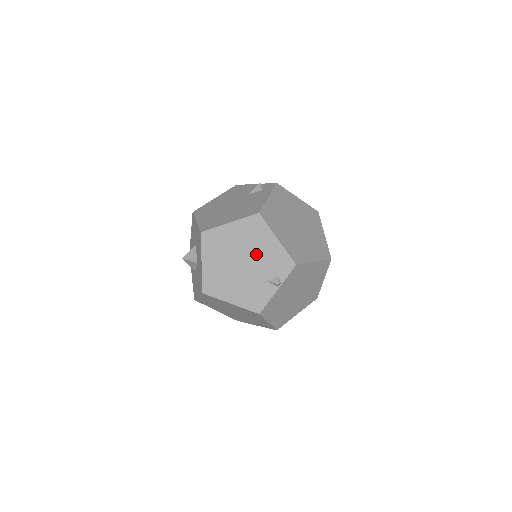
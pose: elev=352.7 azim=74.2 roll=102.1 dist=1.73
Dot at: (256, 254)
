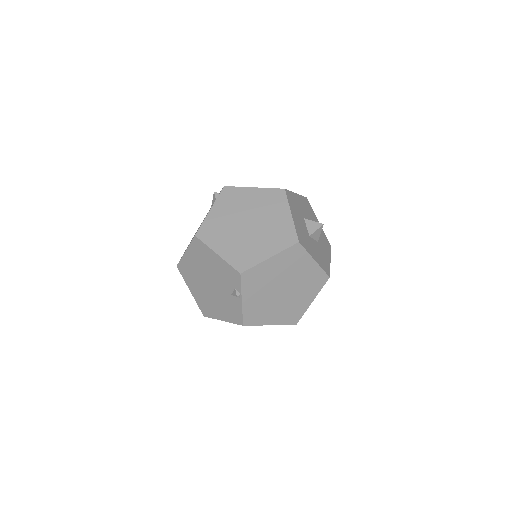
Dot at: (213, 273)
